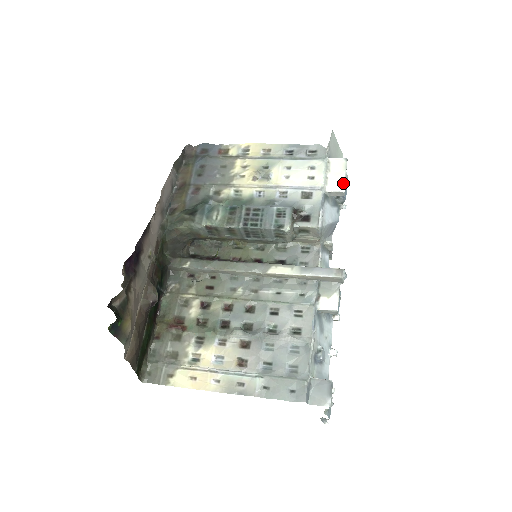
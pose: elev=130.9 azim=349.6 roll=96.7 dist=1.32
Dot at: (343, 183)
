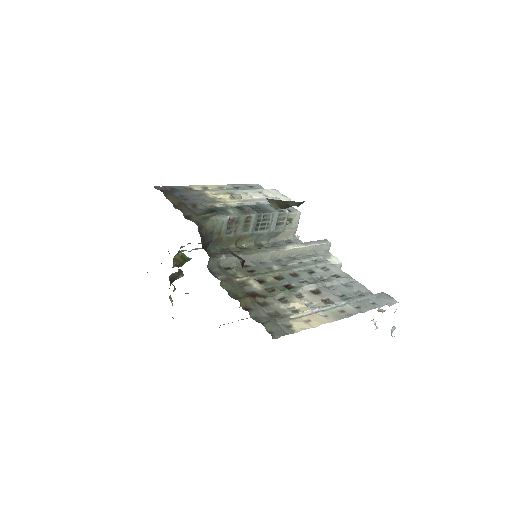
Dot at: (286, 197)
